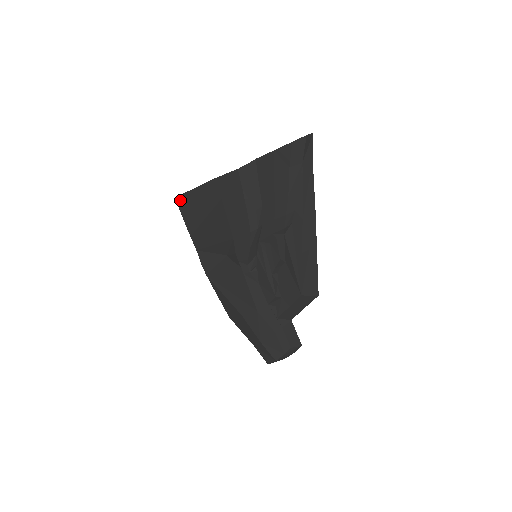
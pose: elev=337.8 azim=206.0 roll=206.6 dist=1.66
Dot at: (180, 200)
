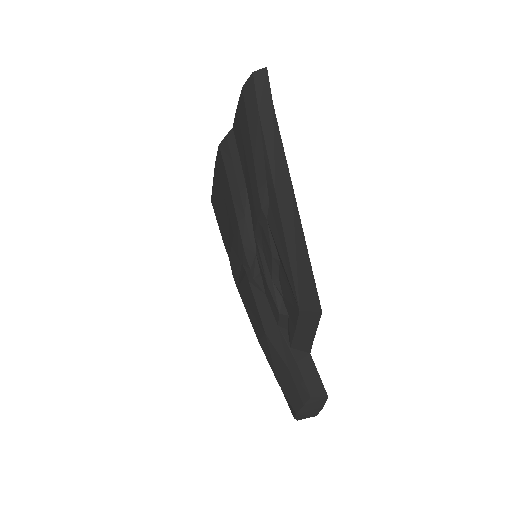
Dot at: (212, 202)
